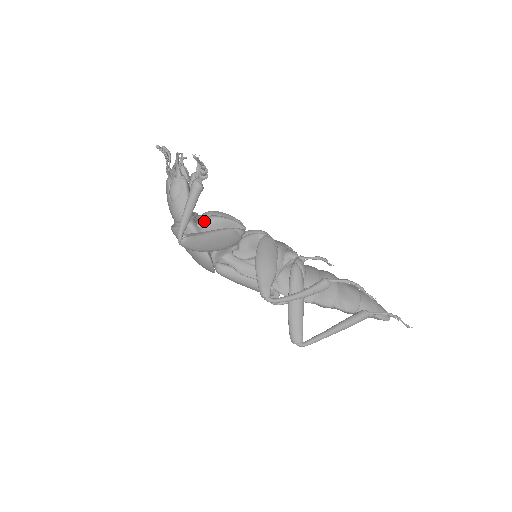
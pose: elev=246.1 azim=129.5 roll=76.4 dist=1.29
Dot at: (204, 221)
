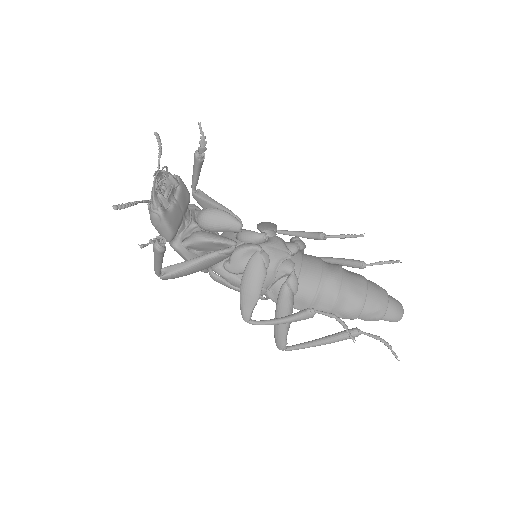
Dot at: (190, 241)
